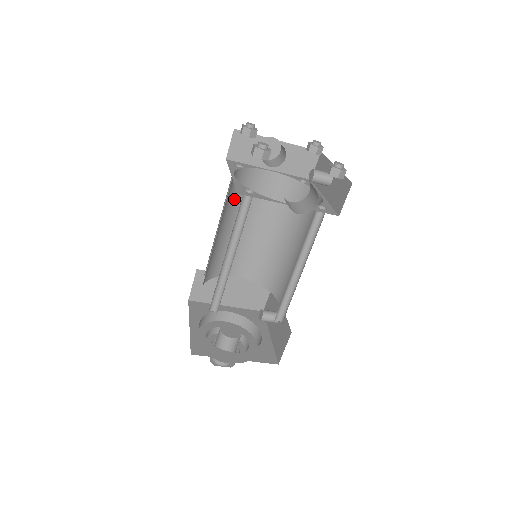
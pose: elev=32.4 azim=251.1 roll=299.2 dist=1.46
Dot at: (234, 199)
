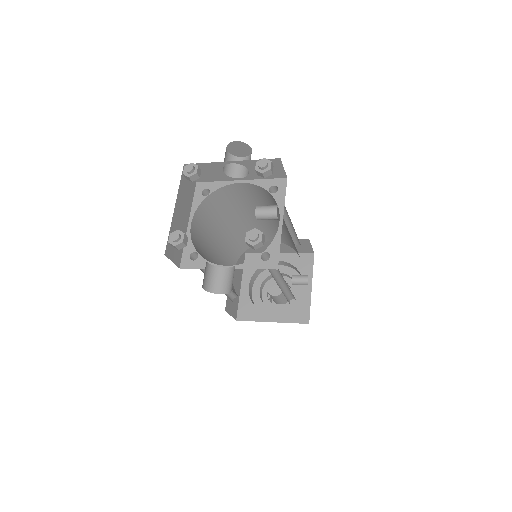
Dot at: (220, 212)
